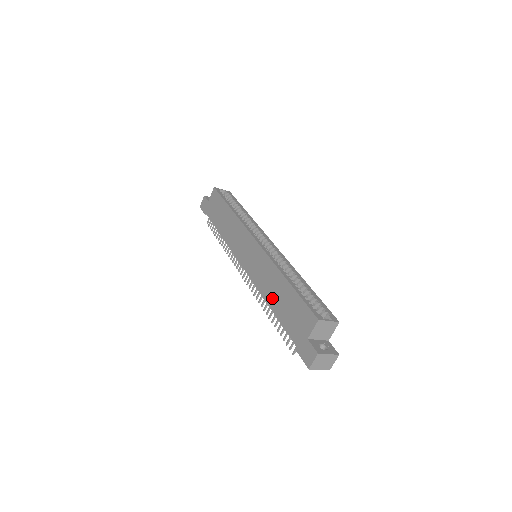
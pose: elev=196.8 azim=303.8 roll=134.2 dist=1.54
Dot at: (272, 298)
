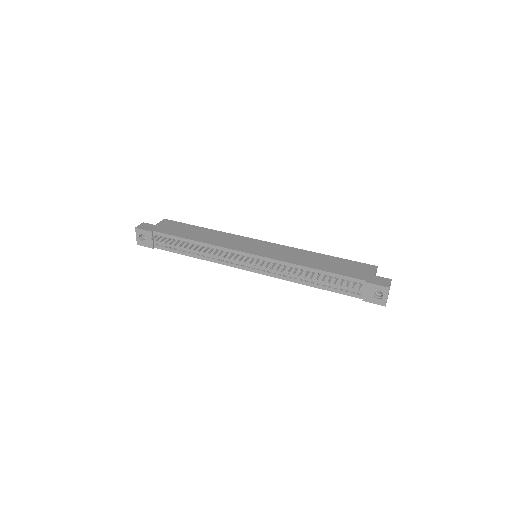
Dot at: (314, 264)
